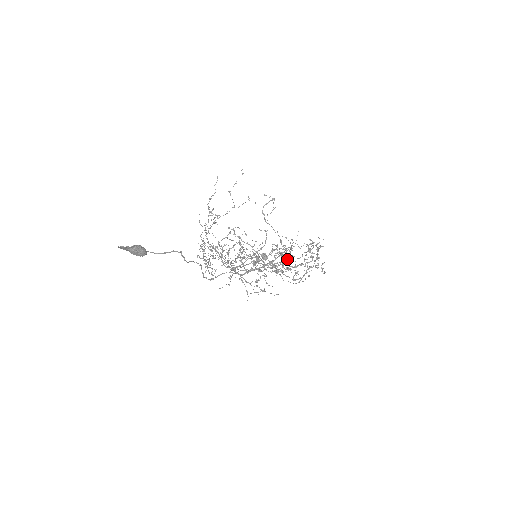
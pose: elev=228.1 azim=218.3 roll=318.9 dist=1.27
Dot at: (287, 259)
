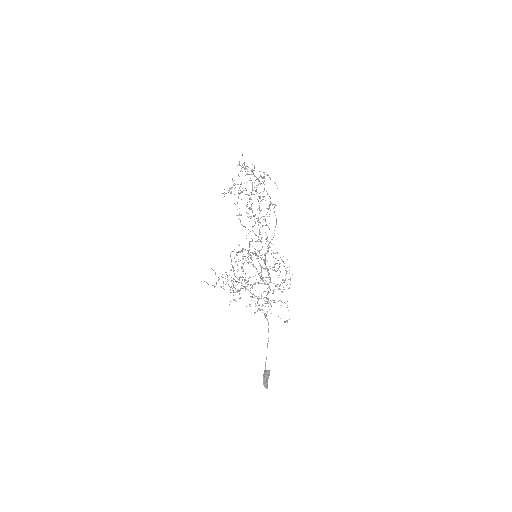
Dot at: occluded
